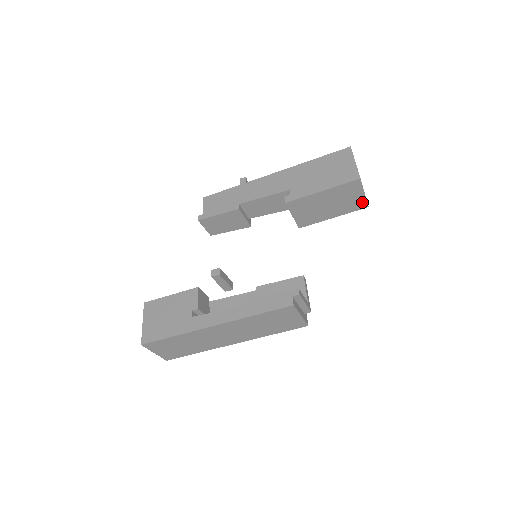
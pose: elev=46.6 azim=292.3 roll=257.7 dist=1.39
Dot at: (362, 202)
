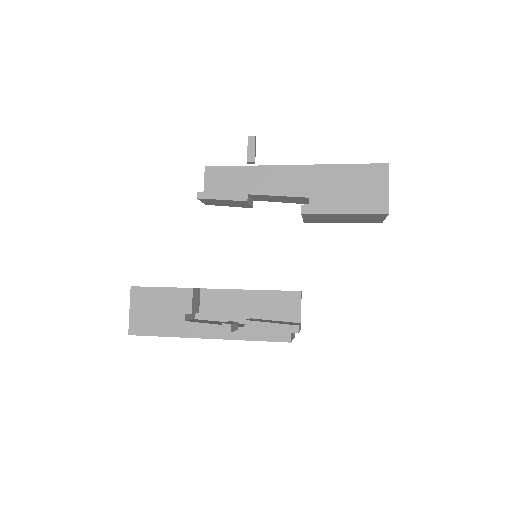
Dot at: (378, 220)
